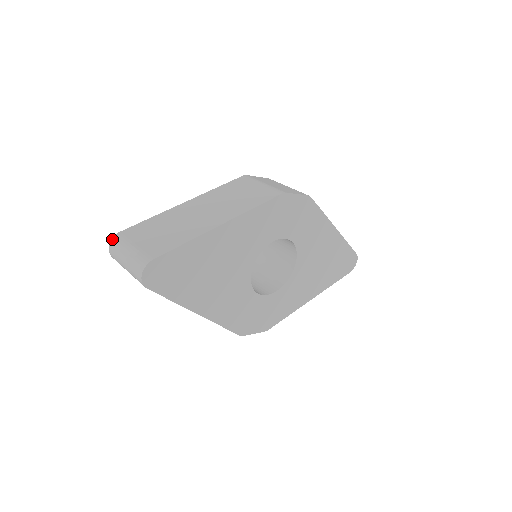
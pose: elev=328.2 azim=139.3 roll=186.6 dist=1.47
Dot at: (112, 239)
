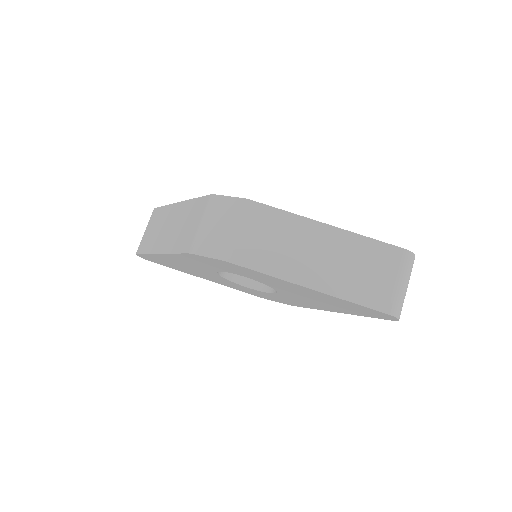
Dot at: occluded
